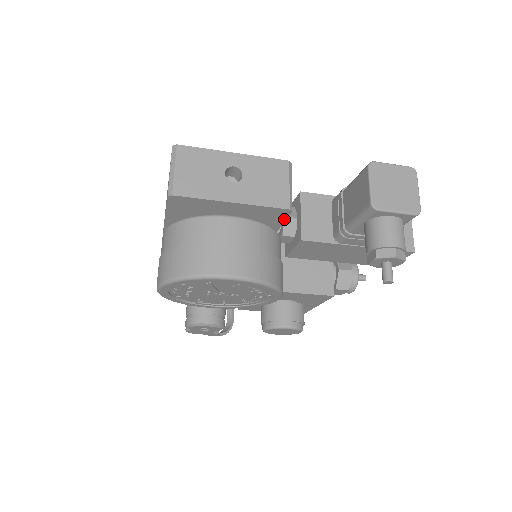
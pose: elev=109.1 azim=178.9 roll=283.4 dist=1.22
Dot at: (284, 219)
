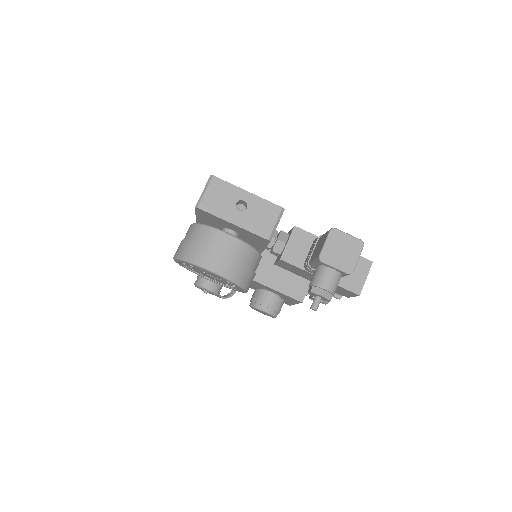
Dot at: (267, 243)
